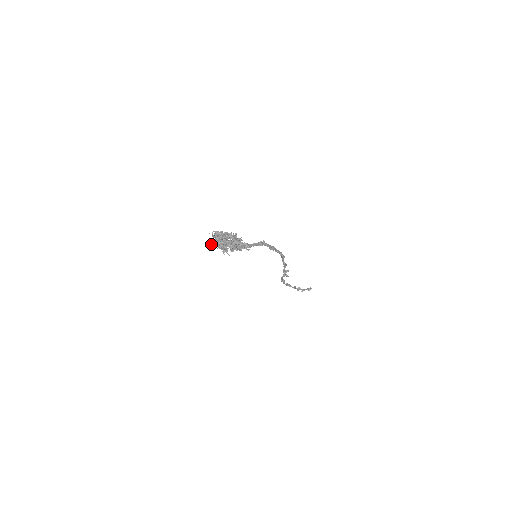
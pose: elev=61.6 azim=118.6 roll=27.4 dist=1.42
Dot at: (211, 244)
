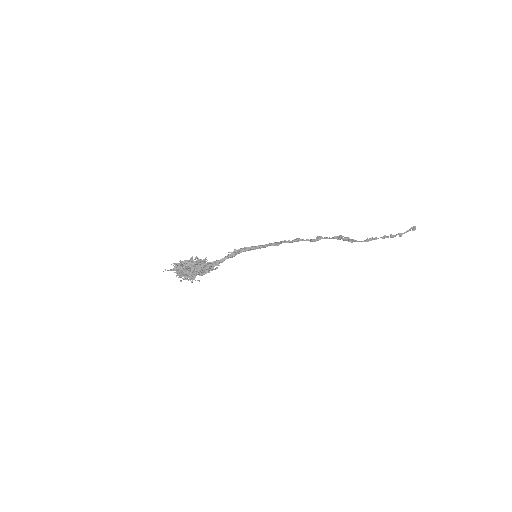
Dot at: occluded
